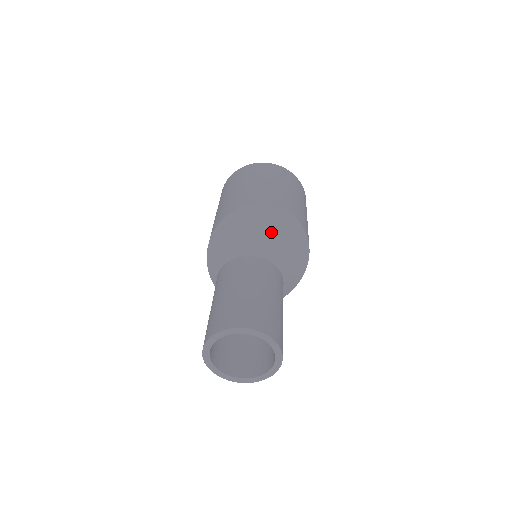
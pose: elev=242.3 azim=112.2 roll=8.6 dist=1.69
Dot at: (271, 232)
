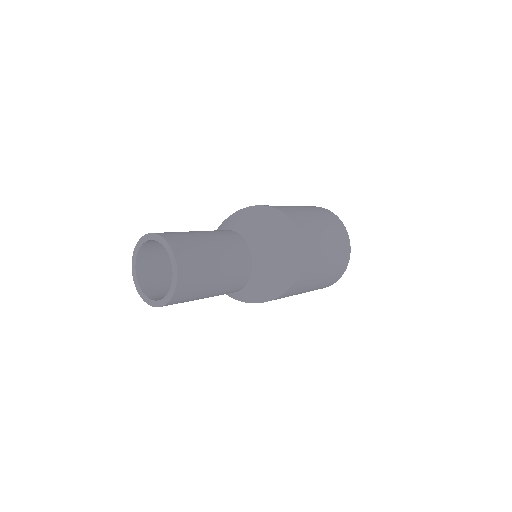
Dot at: (276, 244)
